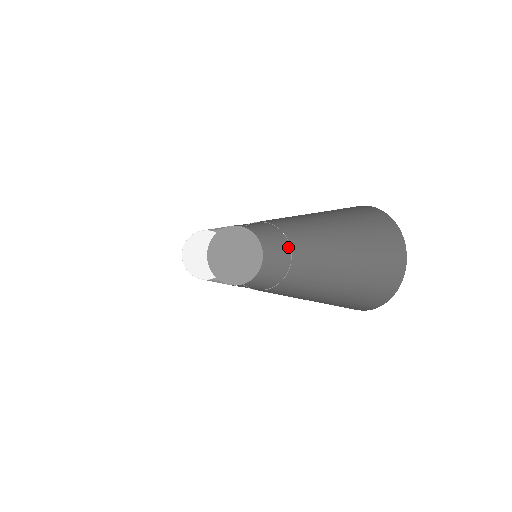
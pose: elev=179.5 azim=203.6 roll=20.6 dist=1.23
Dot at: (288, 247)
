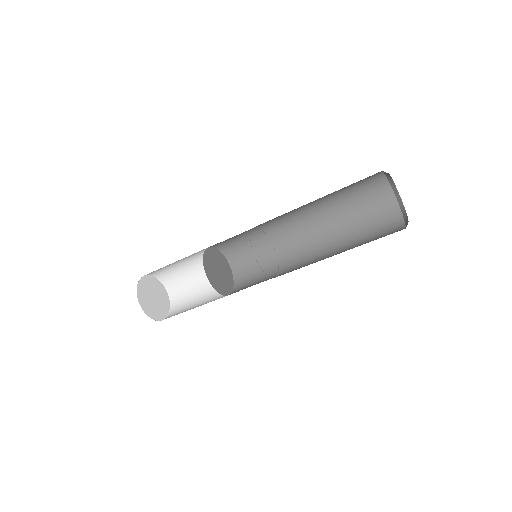
Dot at: (273, 254)
